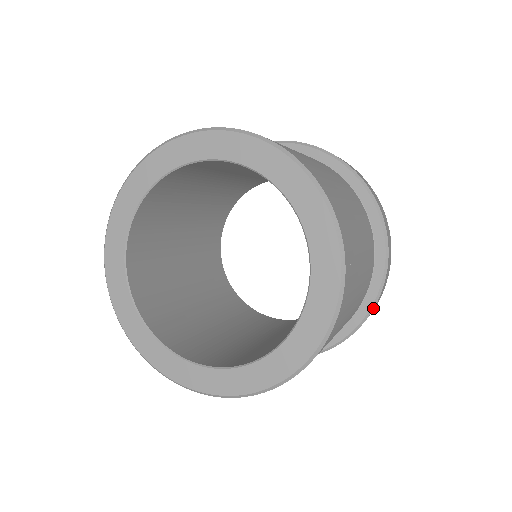
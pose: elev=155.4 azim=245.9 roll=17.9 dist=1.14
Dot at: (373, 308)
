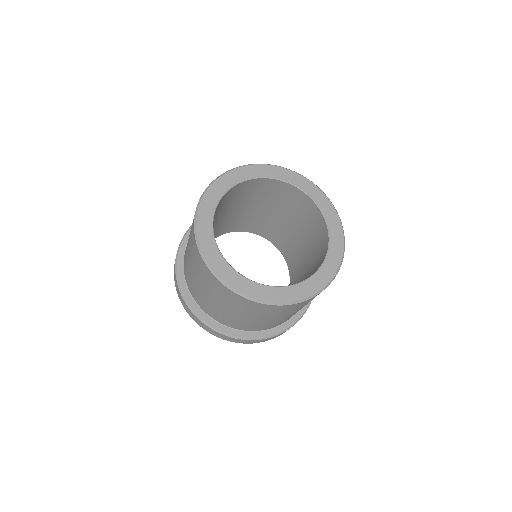
Dot at: occluded
